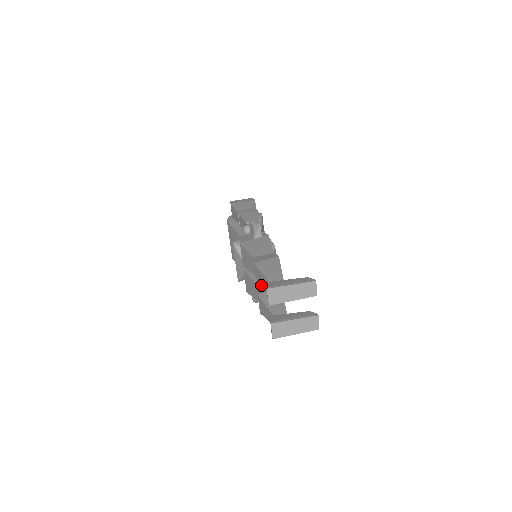
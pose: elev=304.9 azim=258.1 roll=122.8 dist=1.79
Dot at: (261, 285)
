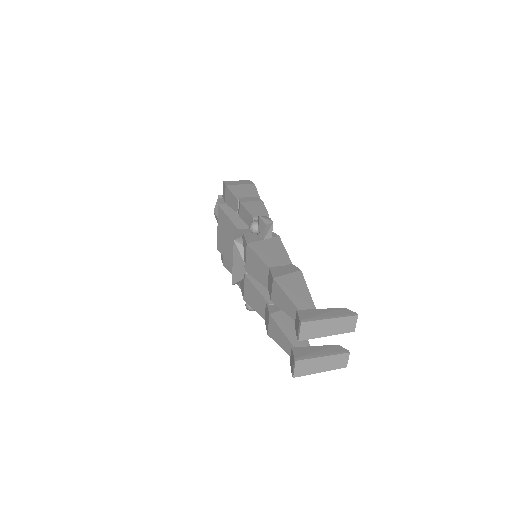
Dot at: (280, 307)
